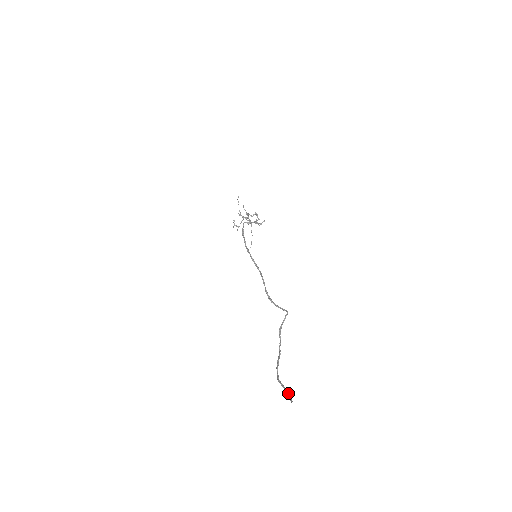
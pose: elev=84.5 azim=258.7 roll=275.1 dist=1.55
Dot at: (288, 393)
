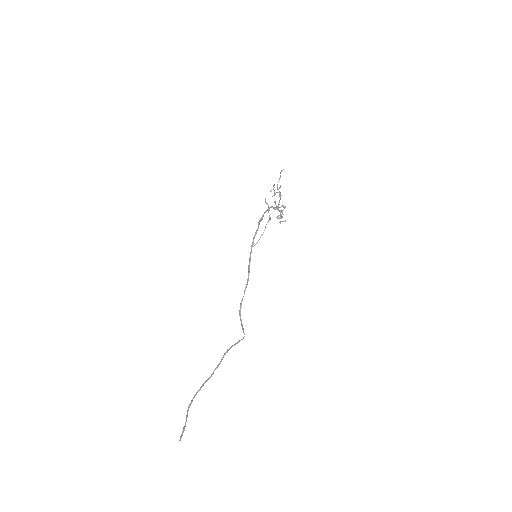
Dot at: (184, 428)
